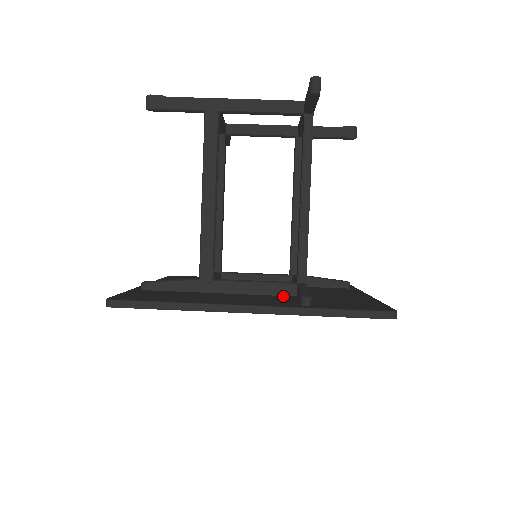
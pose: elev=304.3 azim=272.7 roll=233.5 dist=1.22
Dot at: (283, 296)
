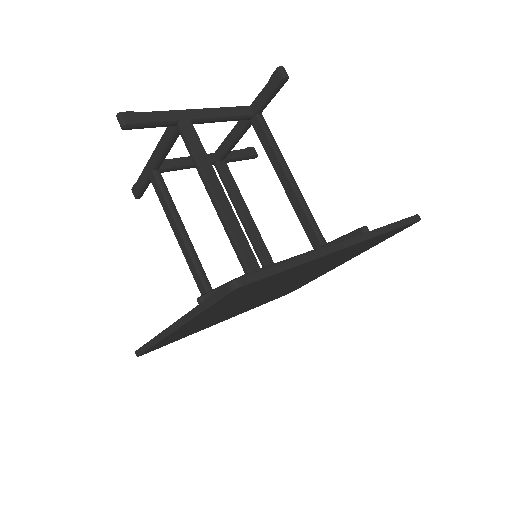
Dot at: occluded
